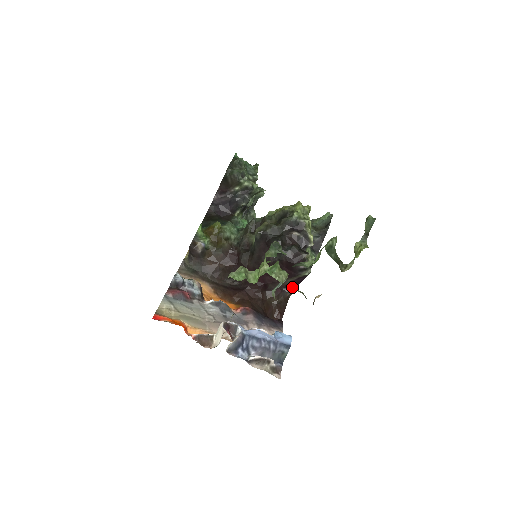
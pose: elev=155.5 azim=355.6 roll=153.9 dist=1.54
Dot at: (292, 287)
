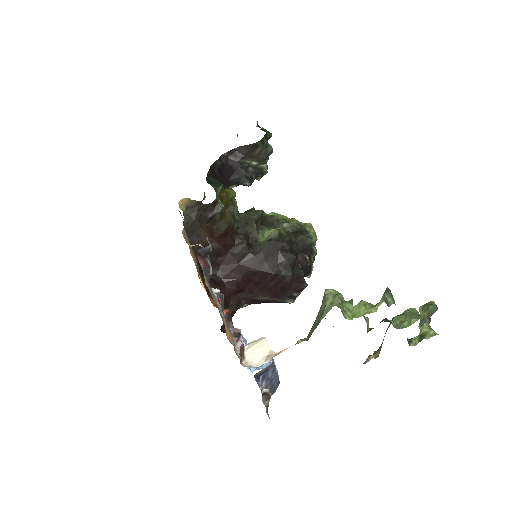
Dot at: (251, 302)
